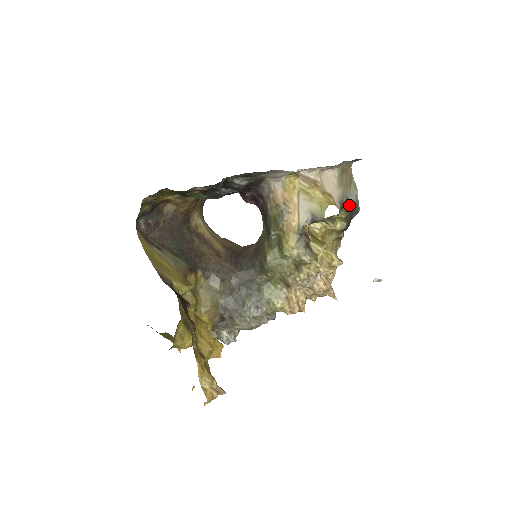
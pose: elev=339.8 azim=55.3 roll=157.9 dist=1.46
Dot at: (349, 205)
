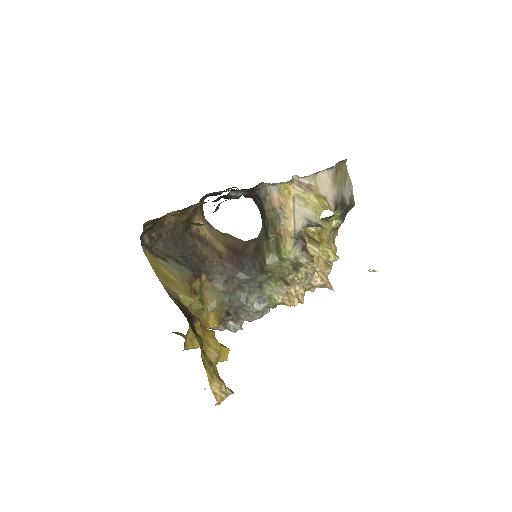
Dot at: (344, 202)
